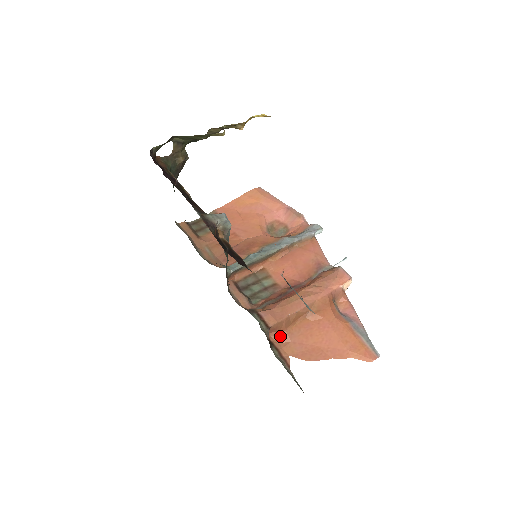
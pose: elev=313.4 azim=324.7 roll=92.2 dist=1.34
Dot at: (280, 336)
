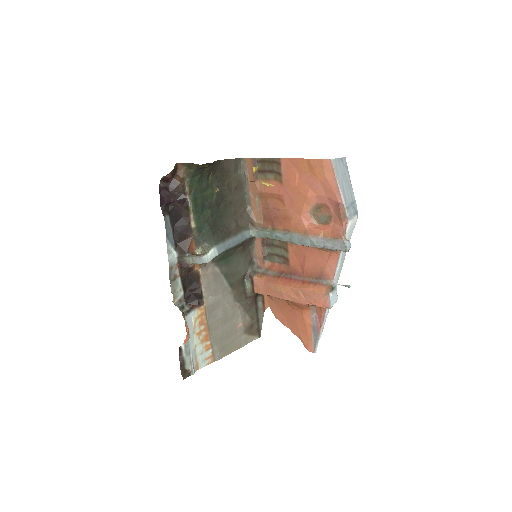
Dot at: occluded
